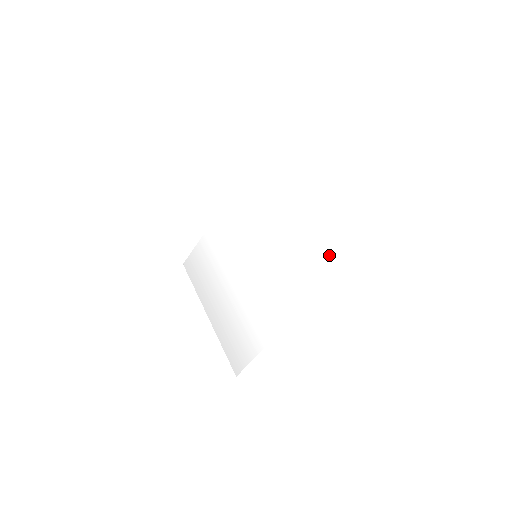
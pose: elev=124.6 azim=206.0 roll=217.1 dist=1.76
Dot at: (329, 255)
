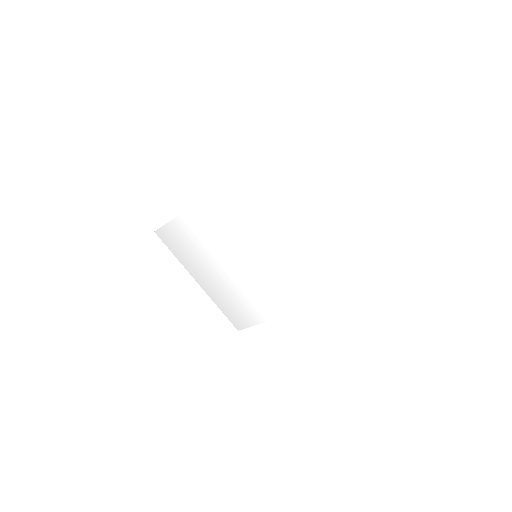
Dot at: (342, 282)
